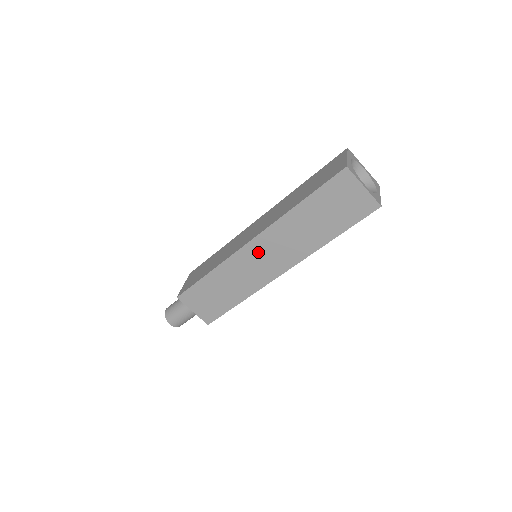
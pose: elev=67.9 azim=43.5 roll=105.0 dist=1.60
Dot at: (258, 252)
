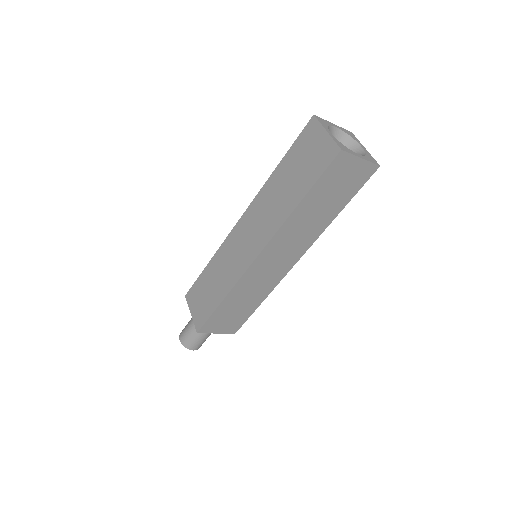
Dot at: (268, 260)
